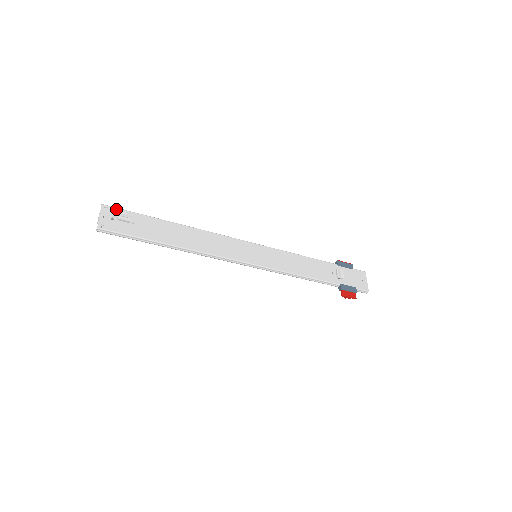
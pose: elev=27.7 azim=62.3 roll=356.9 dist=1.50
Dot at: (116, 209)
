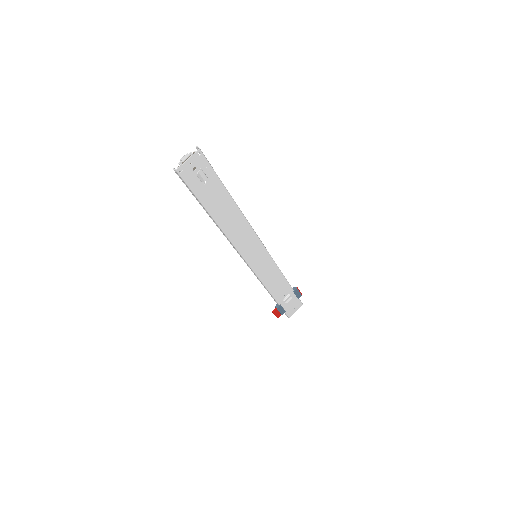
Dot at: (205, 161)
